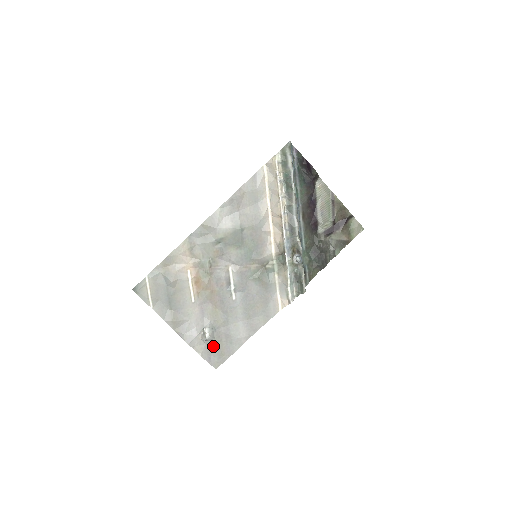
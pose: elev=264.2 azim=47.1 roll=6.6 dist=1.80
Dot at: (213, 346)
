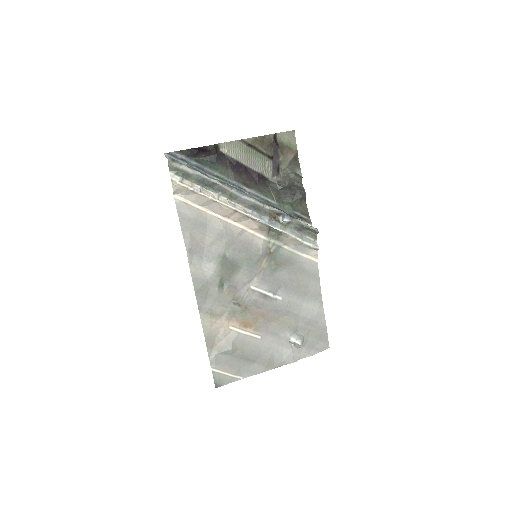
Dot at: (309, 340)
